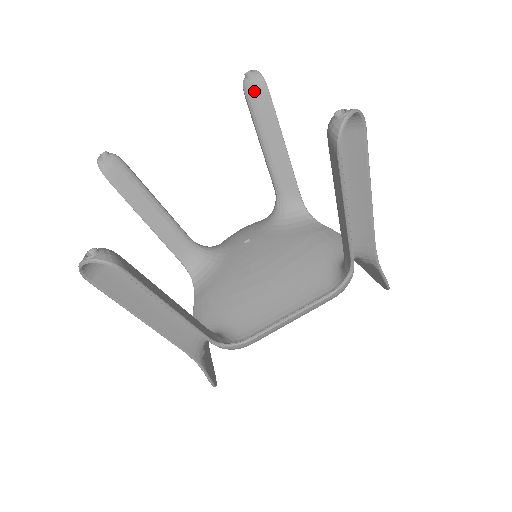
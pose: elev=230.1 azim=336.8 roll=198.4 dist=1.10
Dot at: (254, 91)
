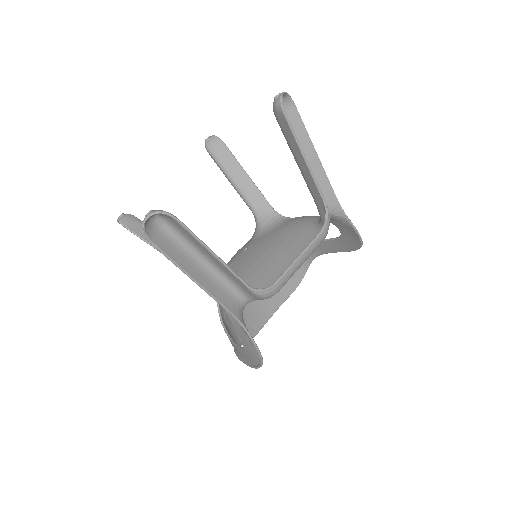
Dot at: (215, 147)
